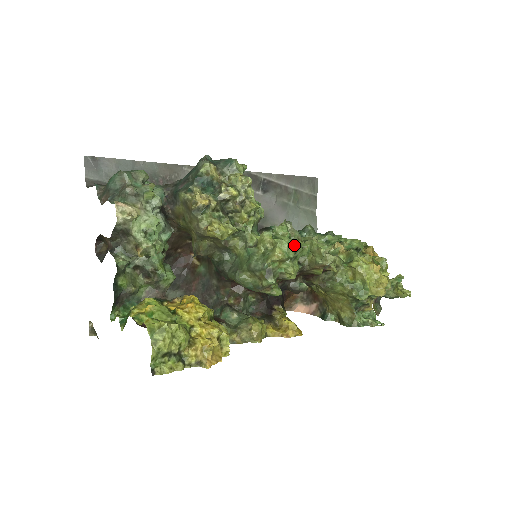
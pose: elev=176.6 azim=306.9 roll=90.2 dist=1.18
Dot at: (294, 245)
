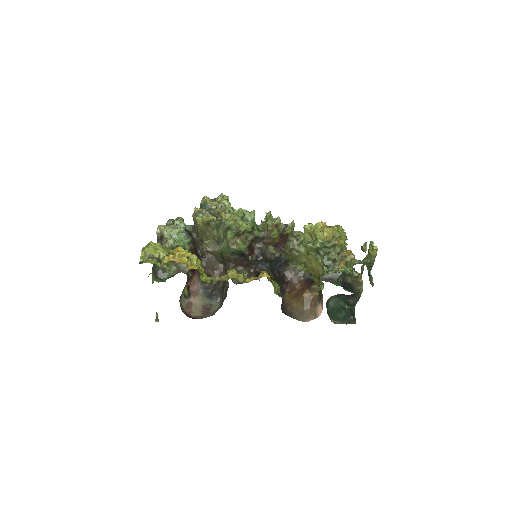
Dot at: (239, 208)
